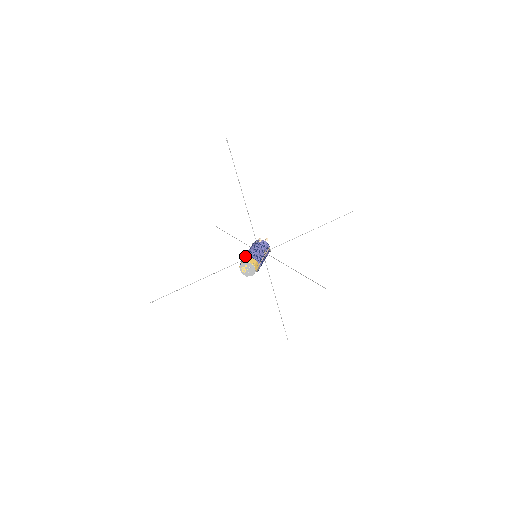
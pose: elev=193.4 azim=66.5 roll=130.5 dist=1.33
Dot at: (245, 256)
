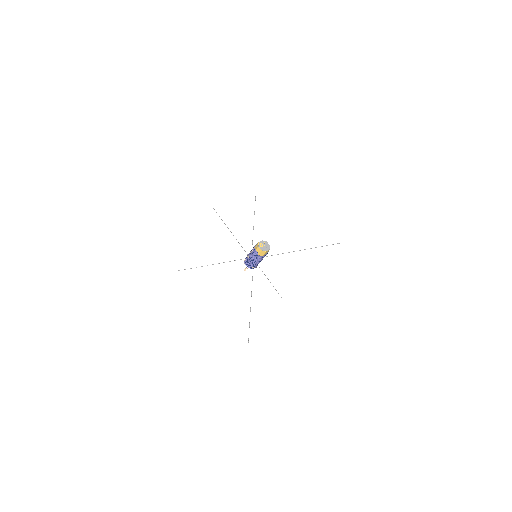
Dot at: (251, 250)
